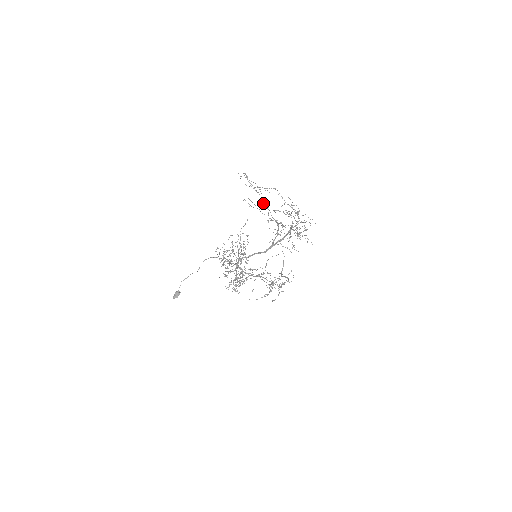
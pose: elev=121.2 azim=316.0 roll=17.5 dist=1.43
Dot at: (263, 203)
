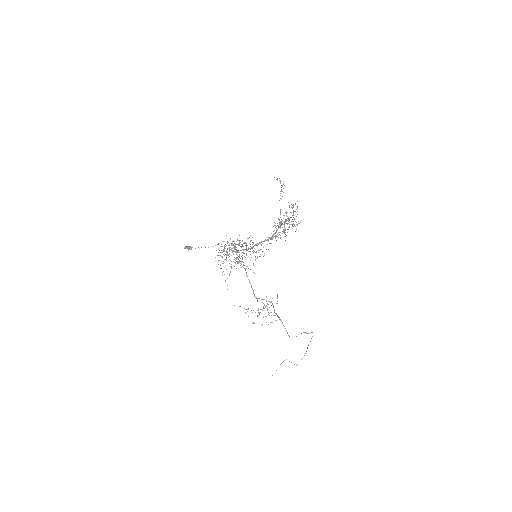
Dot at: occluded
